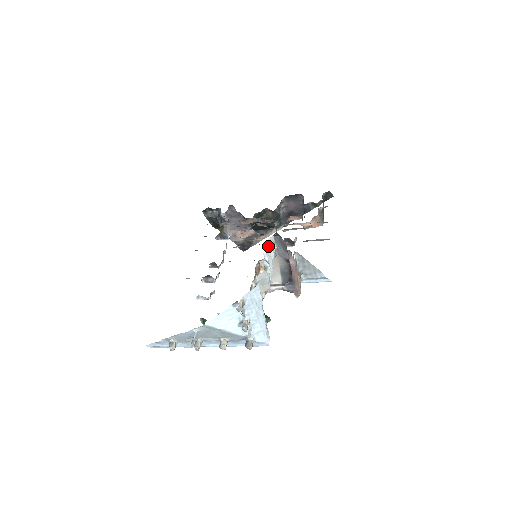
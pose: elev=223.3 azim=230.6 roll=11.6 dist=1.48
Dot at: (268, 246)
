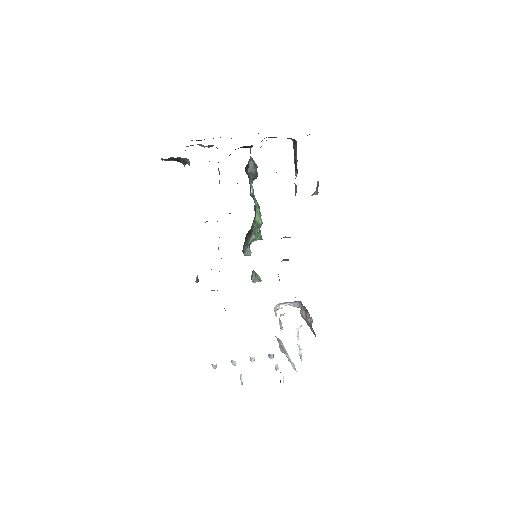
Dot at: occluded
